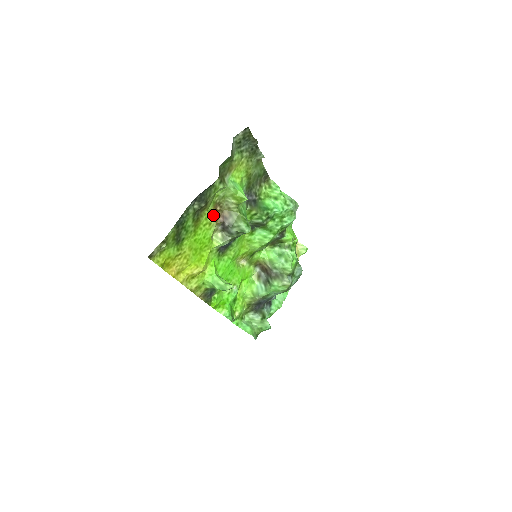
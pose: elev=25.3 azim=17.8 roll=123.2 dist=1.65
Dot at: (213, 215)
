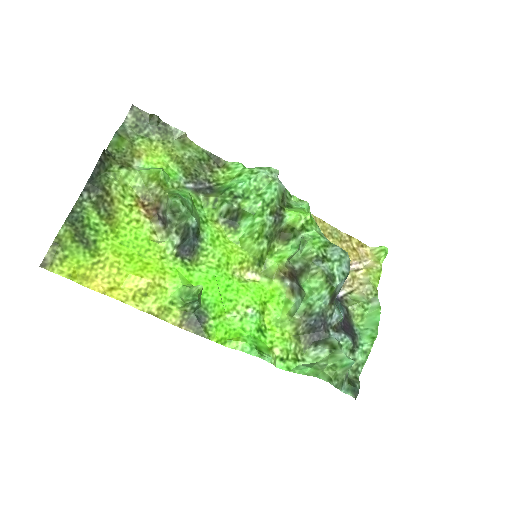
Dot at: (139, 211)
